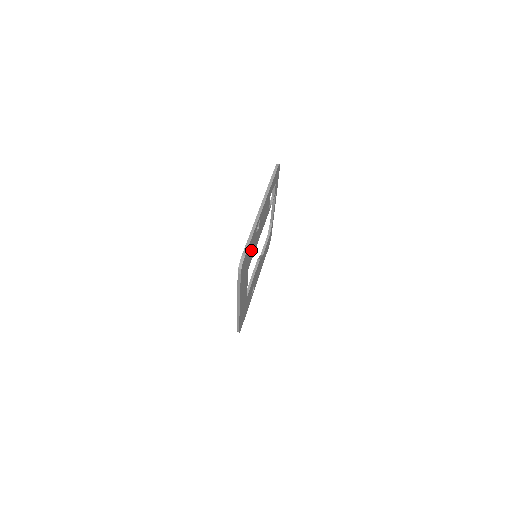
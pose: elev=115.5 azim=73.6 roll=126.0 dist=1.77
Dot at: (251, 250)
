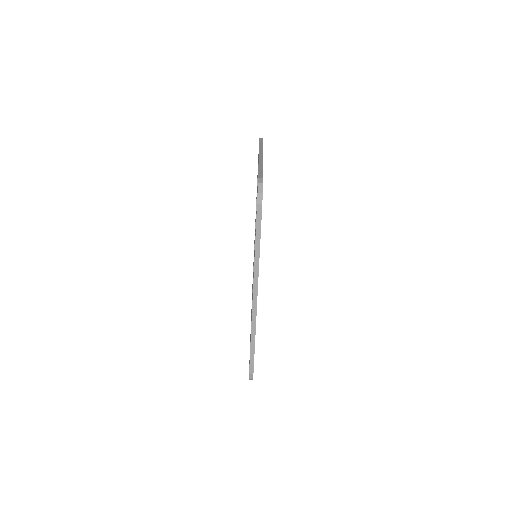
Dot at: occluded
